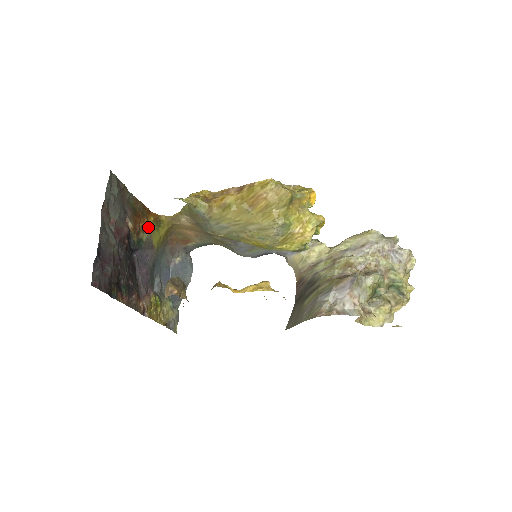
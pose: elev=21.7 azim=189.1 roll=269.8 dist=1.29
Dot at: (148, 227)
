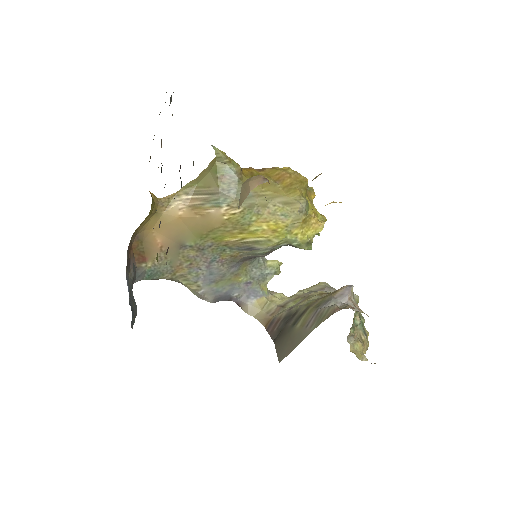
Dot at: occluded
